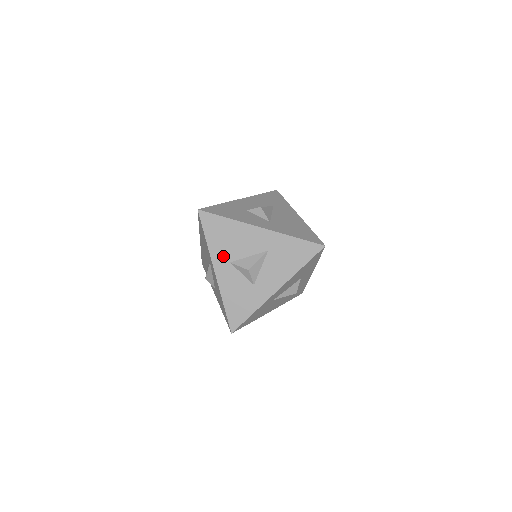
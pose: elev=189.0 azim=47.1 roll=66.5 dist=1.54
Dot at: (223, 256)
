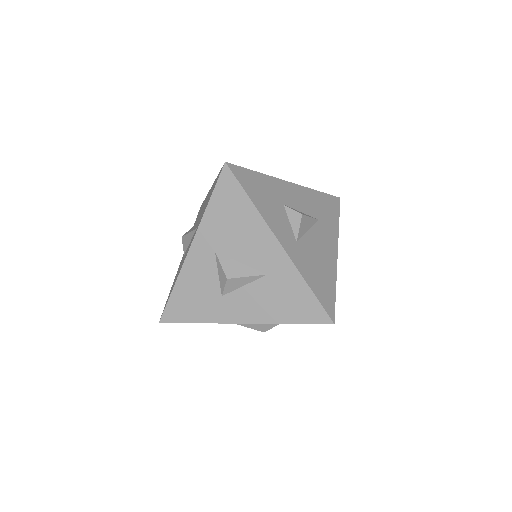
Dot at: (213, 238)
